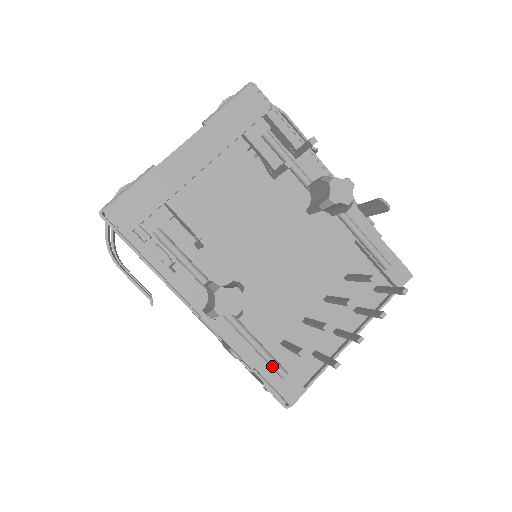
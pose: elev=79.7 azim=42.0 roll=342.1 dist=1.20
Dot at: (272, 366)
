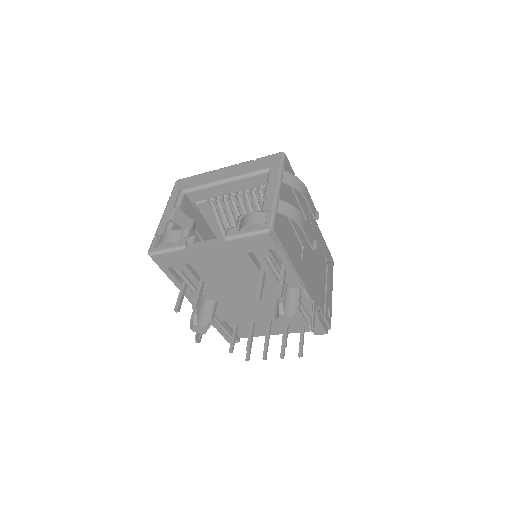
Dot at: (224, 332)
